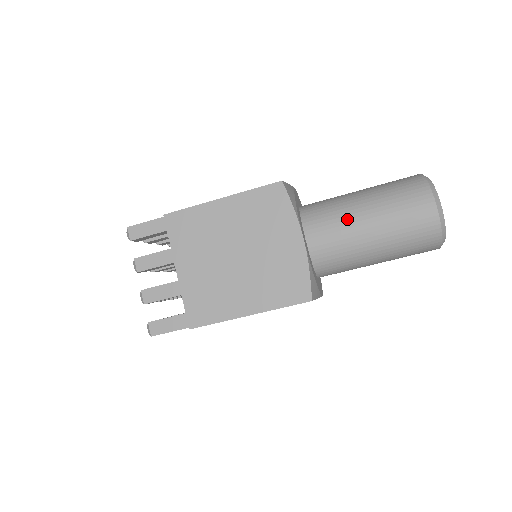
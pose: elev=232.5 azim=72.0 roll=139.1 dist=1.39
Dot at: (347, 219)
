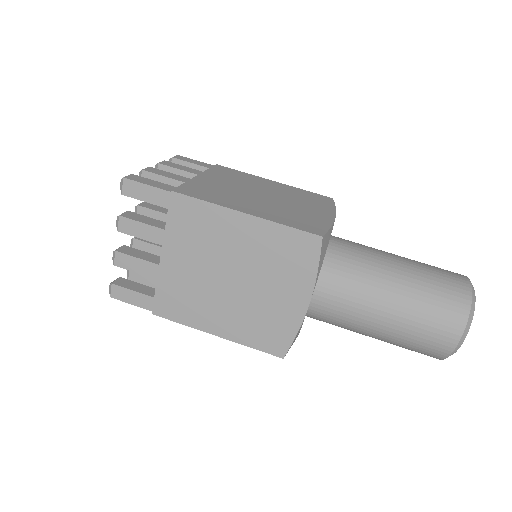
Dot at: (376, 249)
